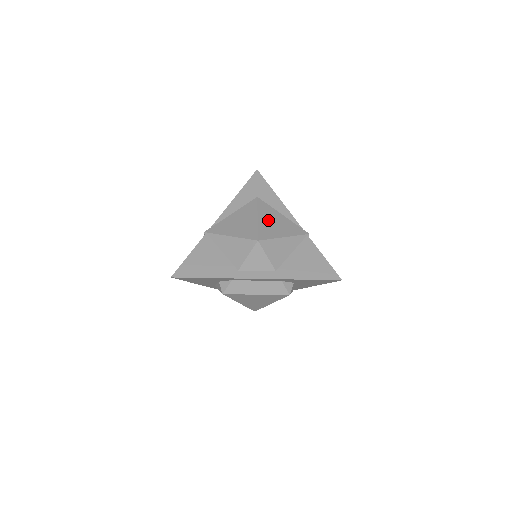
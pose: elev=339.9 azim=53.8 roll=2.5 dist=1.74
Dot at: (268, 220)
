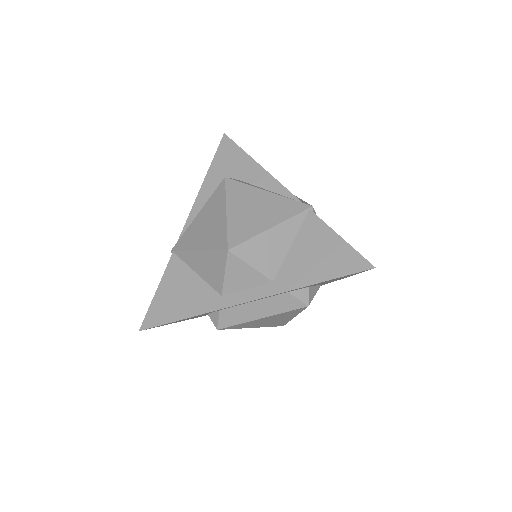
Dot at: (243, 209)
